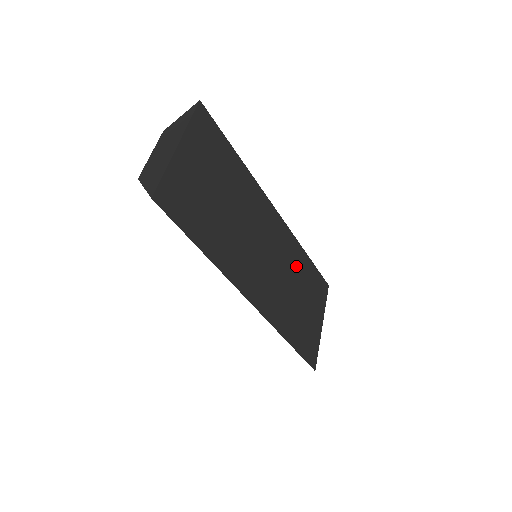
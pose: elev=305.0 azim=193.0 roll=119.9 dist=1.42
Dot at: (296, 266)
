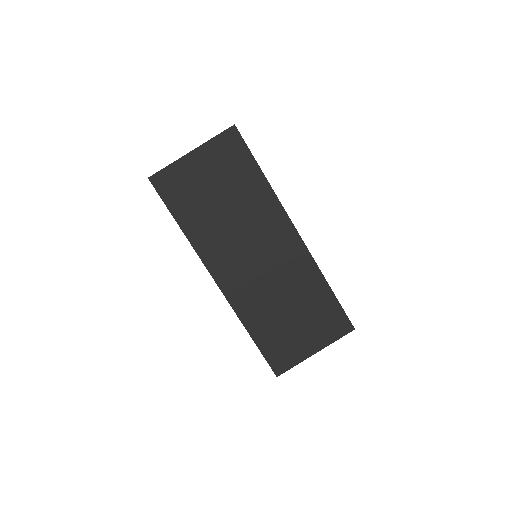
Dot at: (302, 286)
